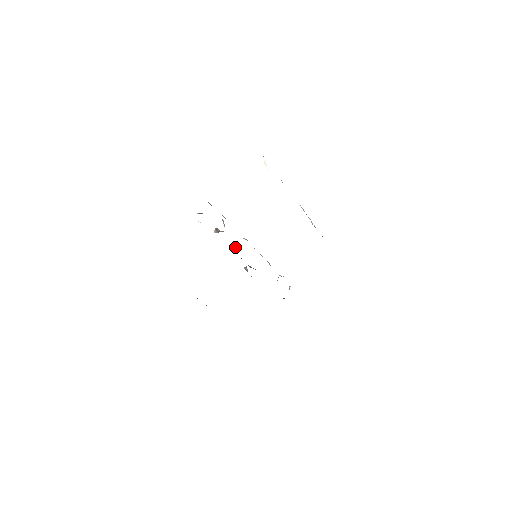
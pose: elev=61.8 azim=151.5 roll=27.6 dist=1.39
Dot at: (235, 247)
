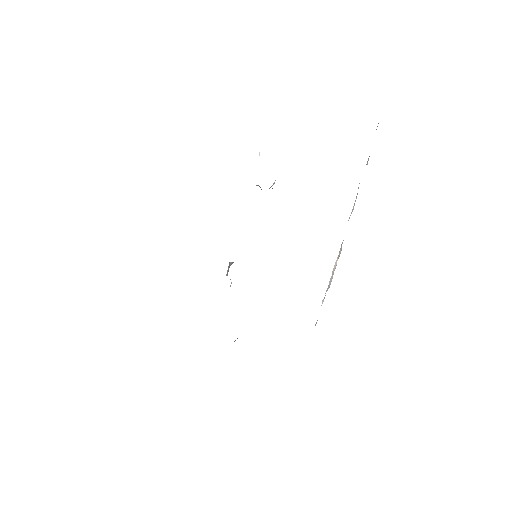
Dot at: occluded
